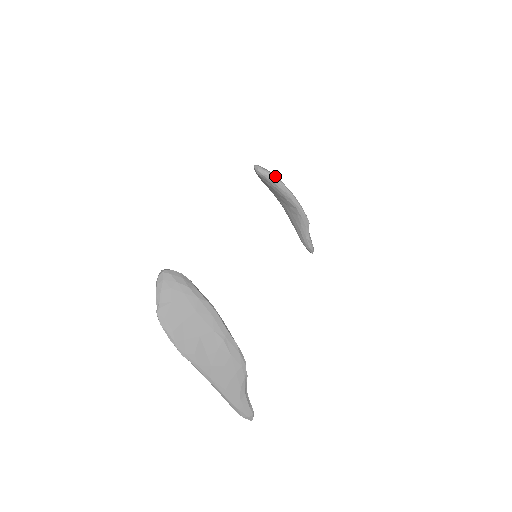
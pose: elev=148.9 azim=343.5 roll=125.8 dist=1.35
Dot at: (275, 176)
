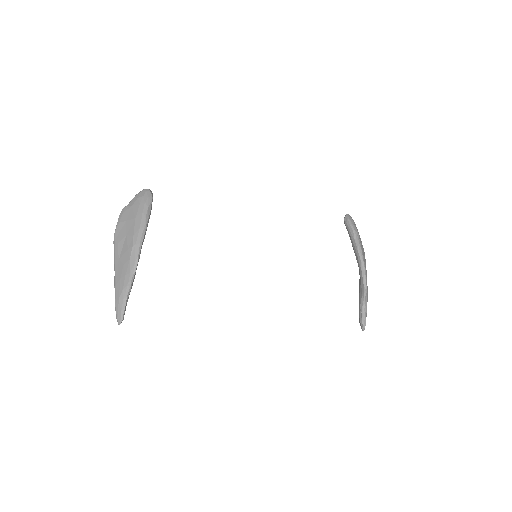
Dot at: (354, 228)
